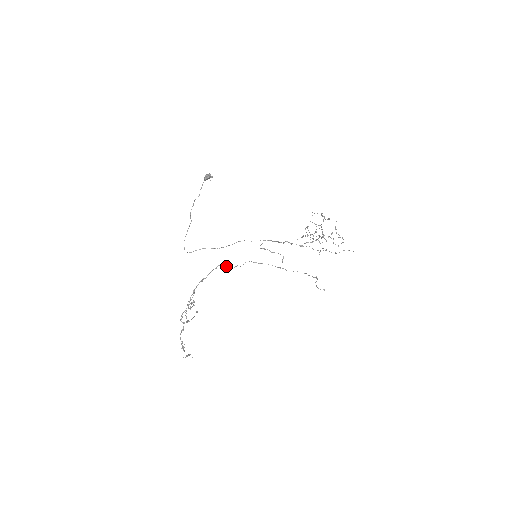
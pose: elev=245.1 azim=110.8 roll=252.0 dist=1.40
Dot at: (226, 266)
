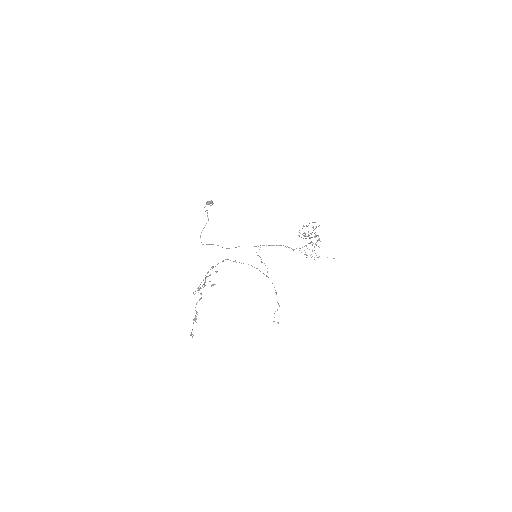
Dot at: occluded
